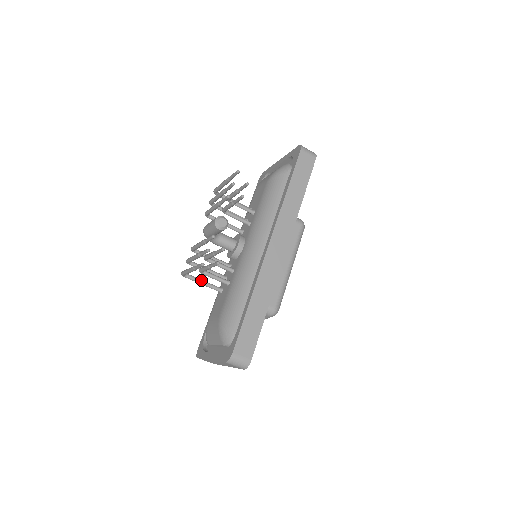
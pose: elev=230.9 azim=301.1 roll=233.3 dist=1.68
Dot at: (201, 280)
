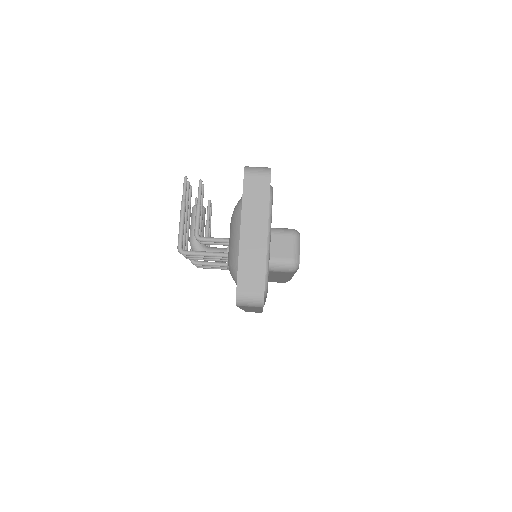
Dot at: (203, 252)
